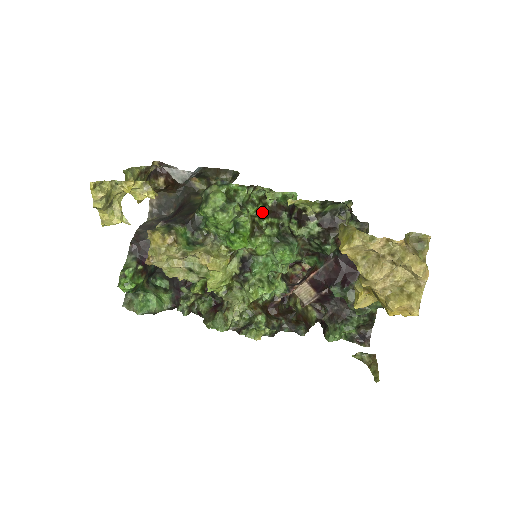
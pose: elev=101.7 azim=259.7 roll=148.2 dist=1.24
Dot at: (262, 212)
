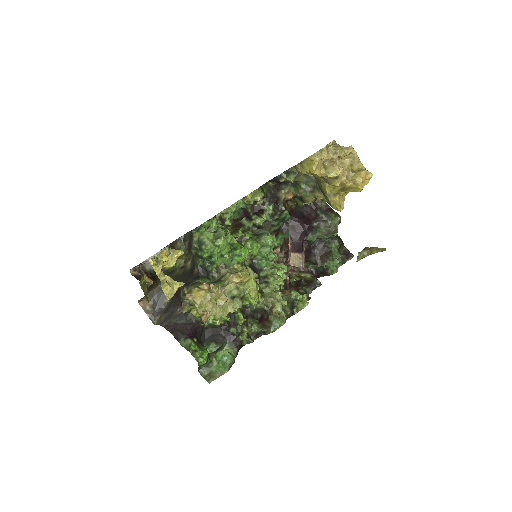
Dot at: (232, 230)
